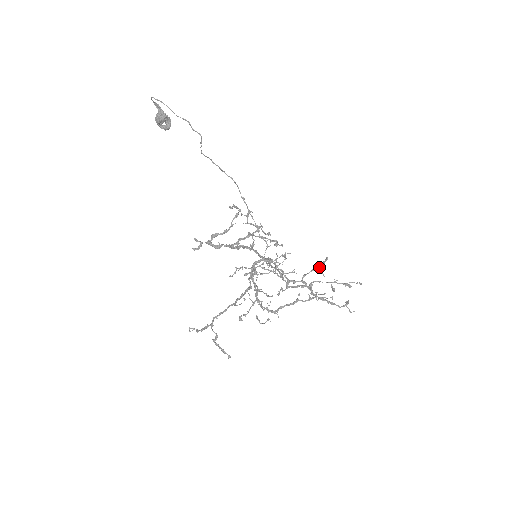
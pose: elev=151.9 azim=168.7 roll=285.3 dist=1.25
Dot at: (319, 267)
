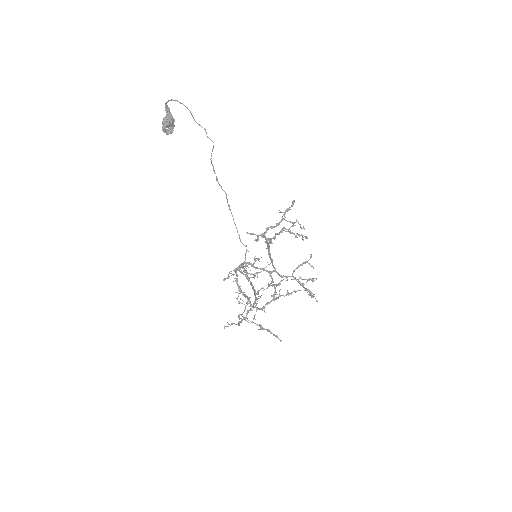
Dot at: (307, 262)
